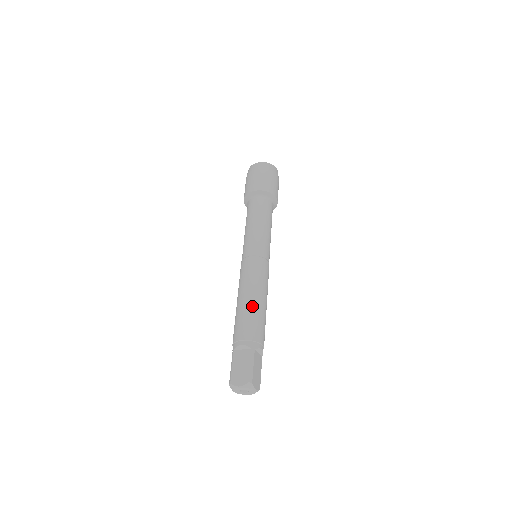
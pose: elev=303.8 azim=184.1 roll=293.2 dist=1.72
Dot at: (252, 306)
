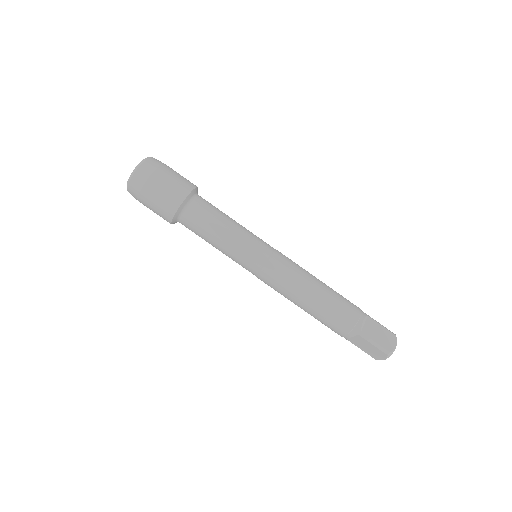
Dot at: (316, 309)
